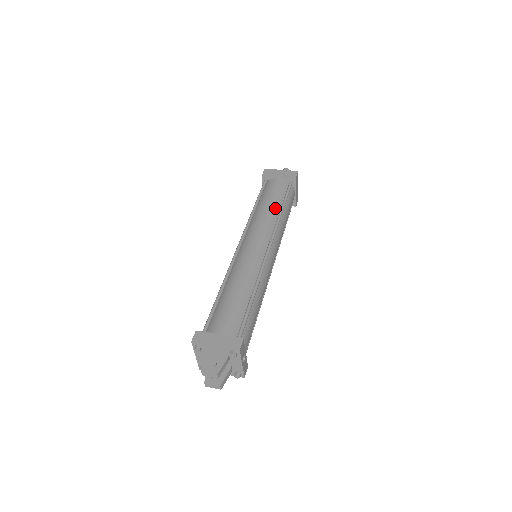
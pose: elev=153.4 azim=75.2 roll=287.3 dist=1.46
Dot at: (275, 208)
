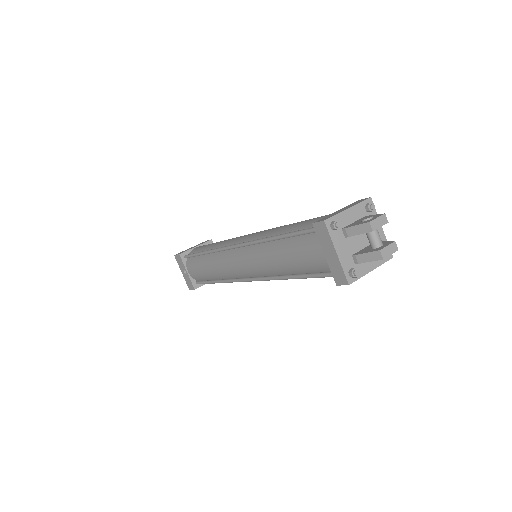
Dot at: occluded
